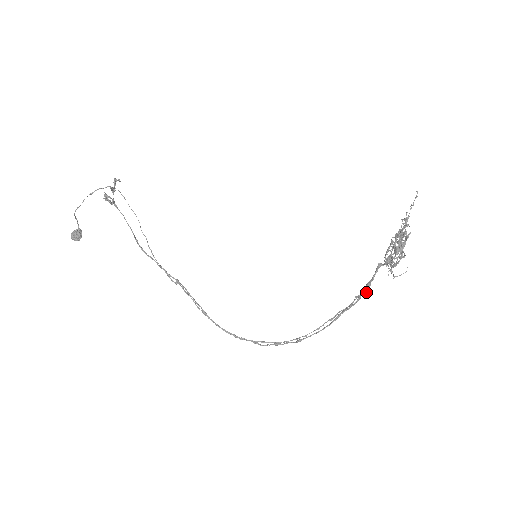
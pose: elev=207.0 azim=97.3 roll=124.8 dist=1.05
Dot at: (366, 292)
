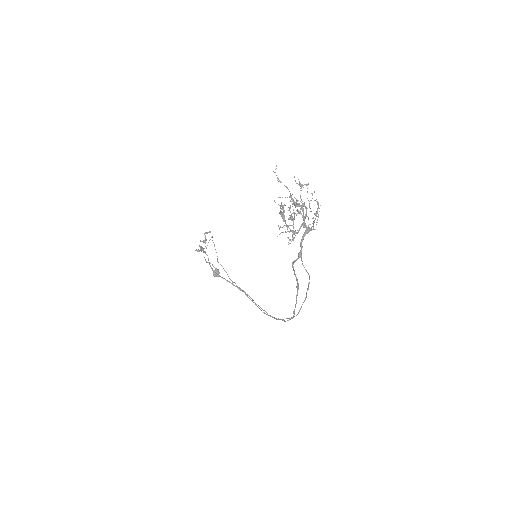
Dot at: (293, 261)
